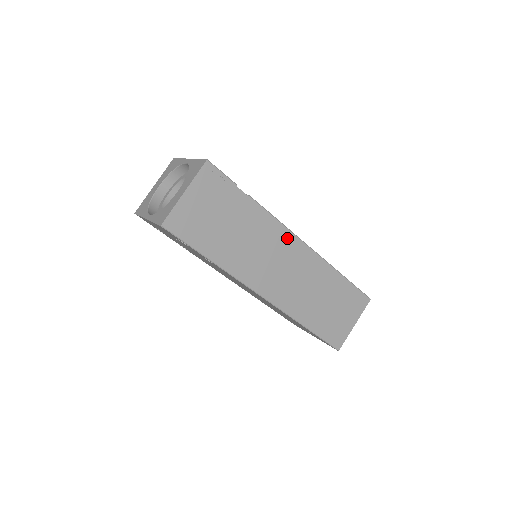
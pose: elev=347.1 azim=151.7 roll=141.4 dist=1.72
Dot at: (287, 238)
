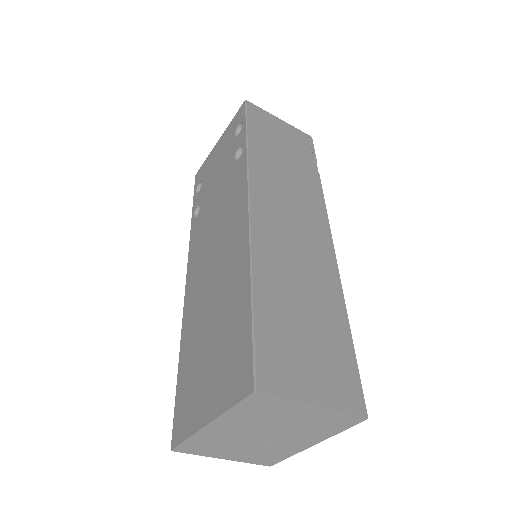
Dot at: (321, 223)
